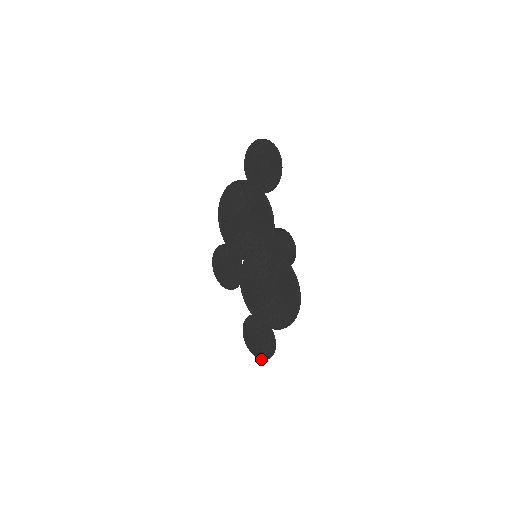
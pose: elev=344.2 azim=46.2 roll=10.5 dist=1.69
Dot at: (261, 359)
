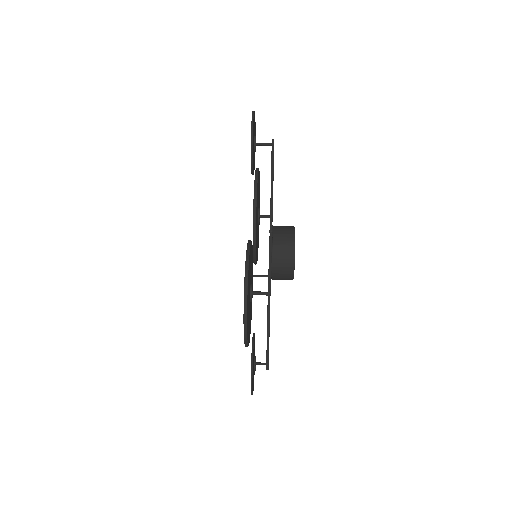
Dot at: occluded
